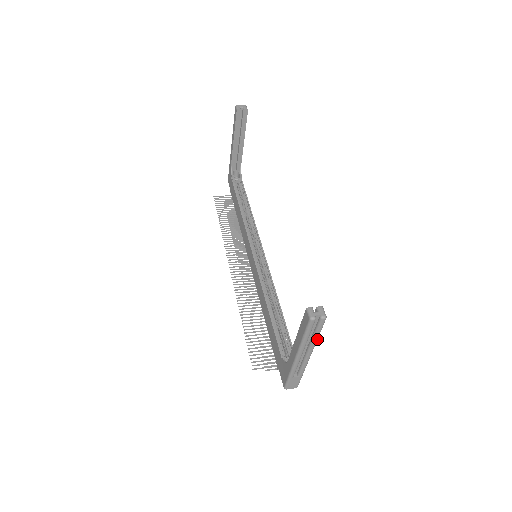
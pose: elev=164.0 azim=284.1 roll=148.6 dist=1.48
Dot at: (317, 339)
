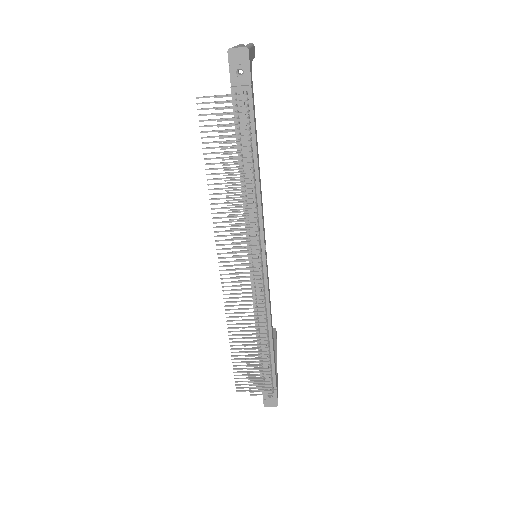
Dot at: occluded
